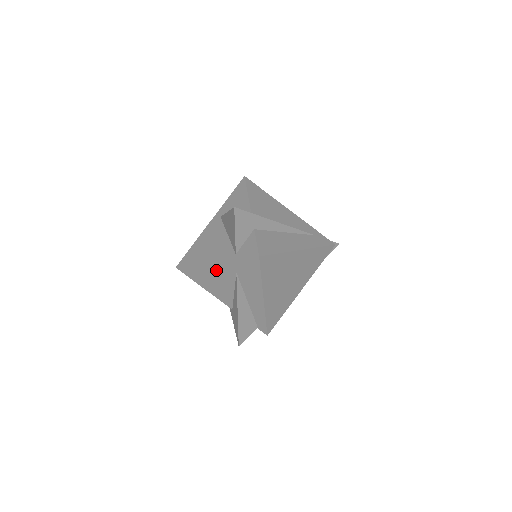
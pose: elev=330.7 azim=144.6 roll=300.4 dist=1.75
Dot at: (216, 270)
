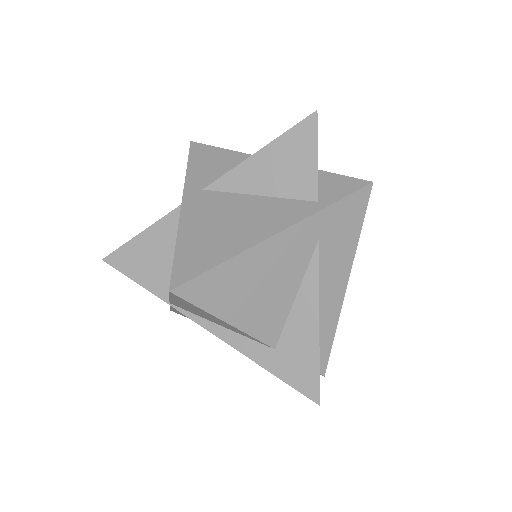
Dot at: (277, 252)
